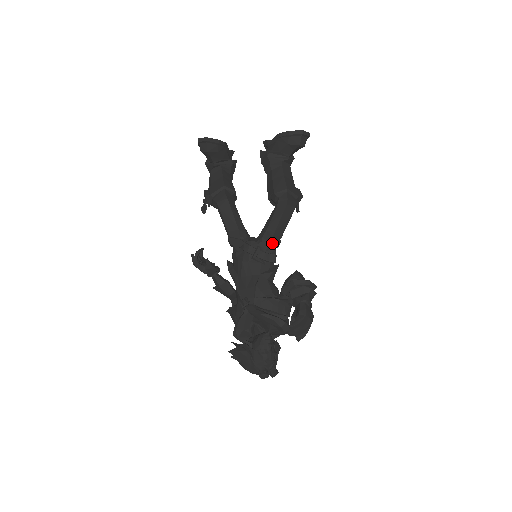
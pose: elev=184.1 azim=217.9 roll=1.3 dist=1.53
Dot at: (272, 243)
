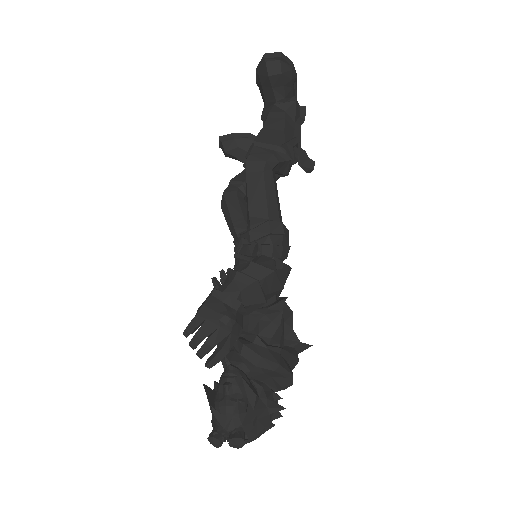
Dot at: (256, 228)
